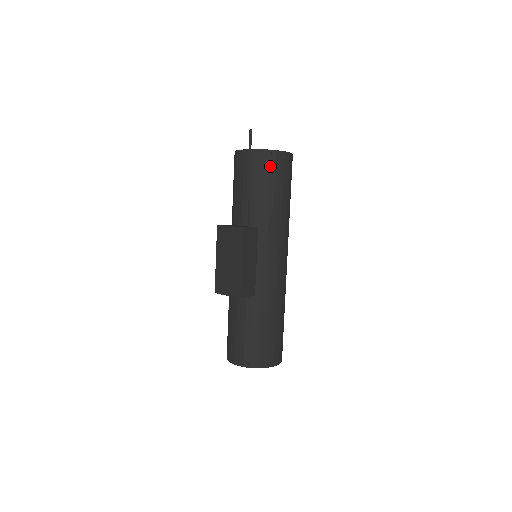
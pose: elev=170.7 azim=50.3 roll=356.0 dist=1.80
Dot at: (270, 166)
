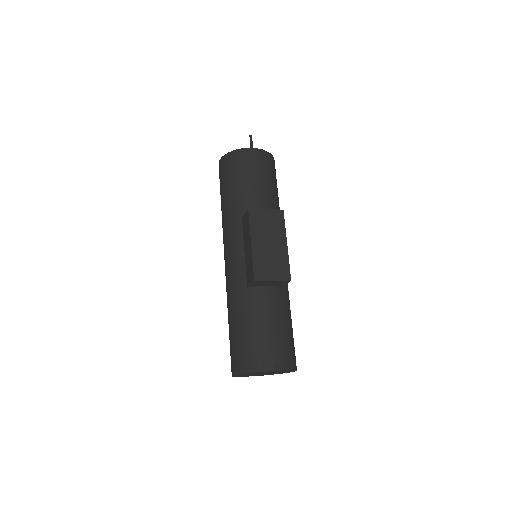
Dot at: (274, 169)
